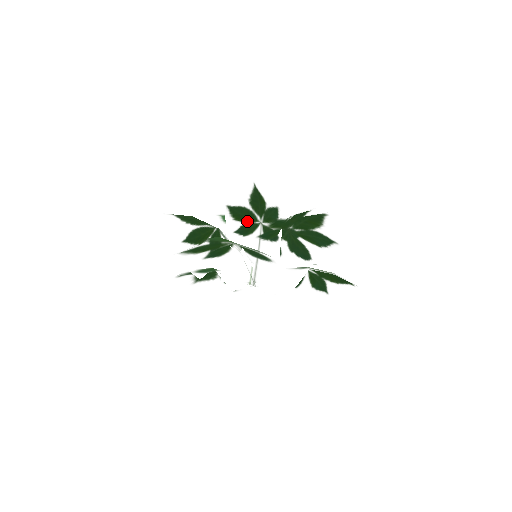
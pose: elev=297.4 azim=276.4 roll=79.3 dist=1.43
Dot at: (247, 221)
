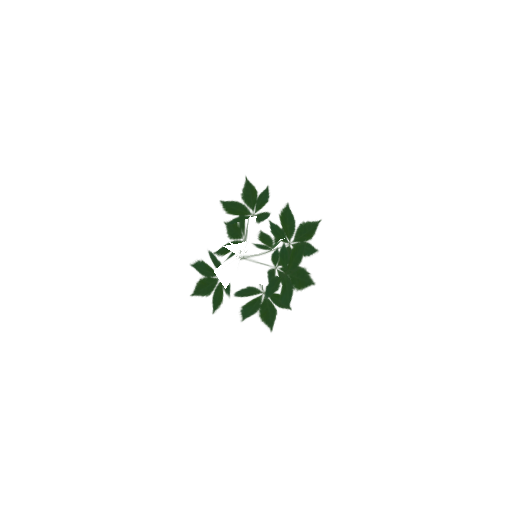
Dot at: occluded
